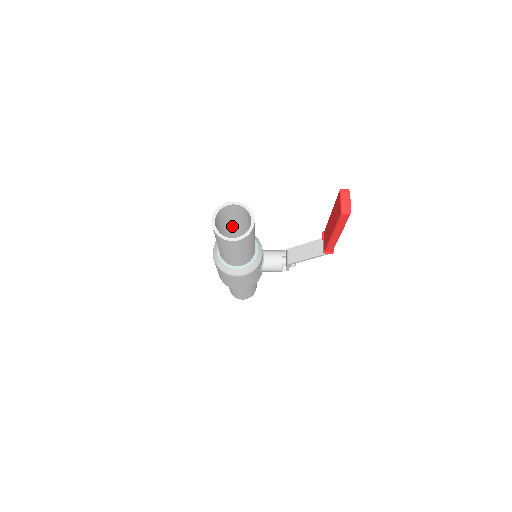
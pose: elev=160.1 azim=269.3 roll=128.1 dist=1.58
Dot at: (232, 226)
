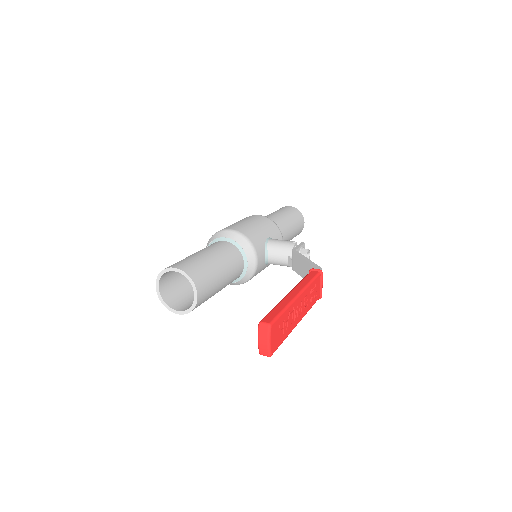
Dot at: occluded
